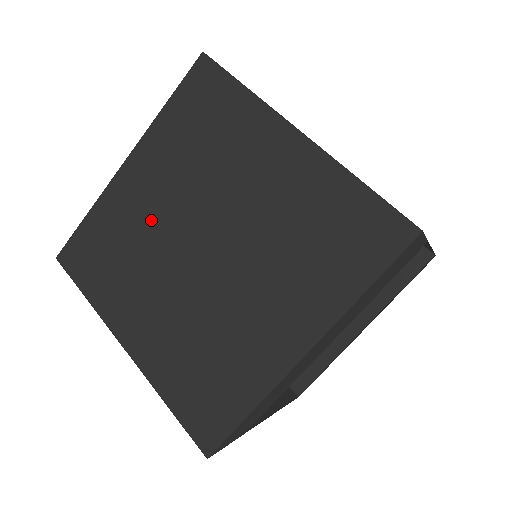
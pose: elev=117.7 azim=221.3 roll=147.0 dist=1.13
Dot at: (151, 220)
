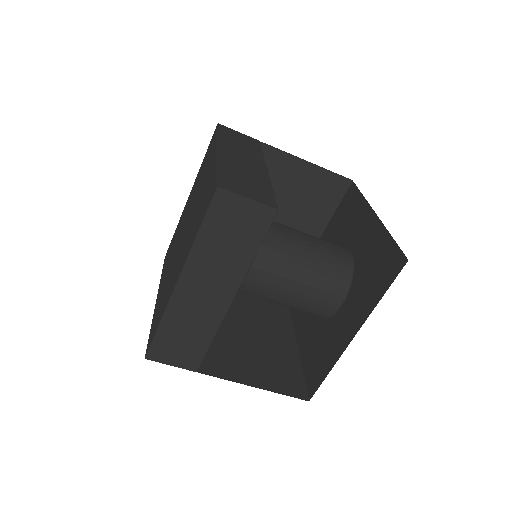
Dot at: (182, 223)
